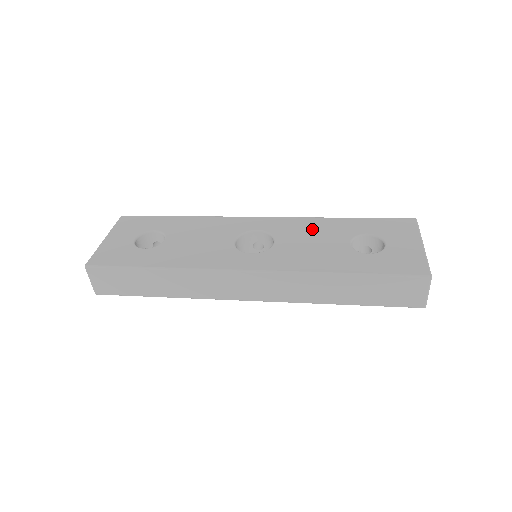
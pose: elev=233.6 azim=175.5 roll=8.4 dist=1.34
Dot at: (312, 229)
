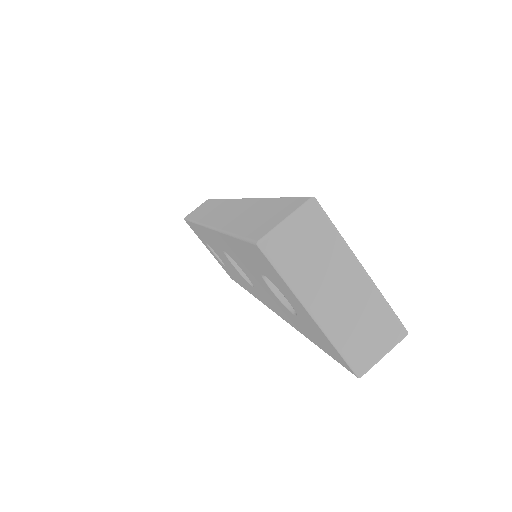
Dot at: occluded
